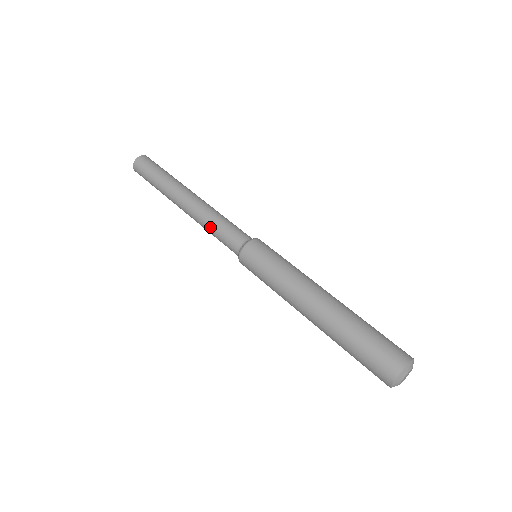
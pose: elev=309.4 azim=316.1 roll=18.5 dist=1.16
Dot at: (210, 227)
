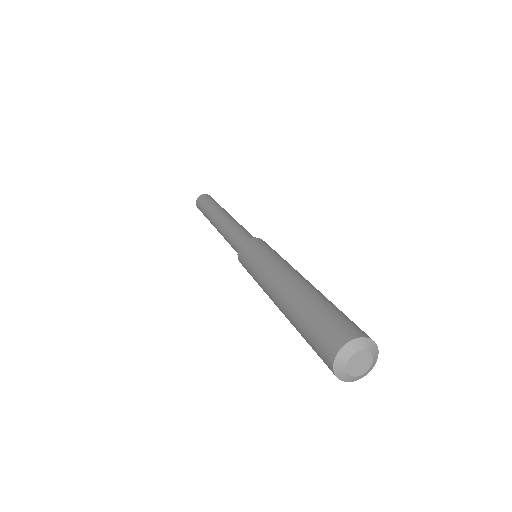
Dot at: (227, 241)
